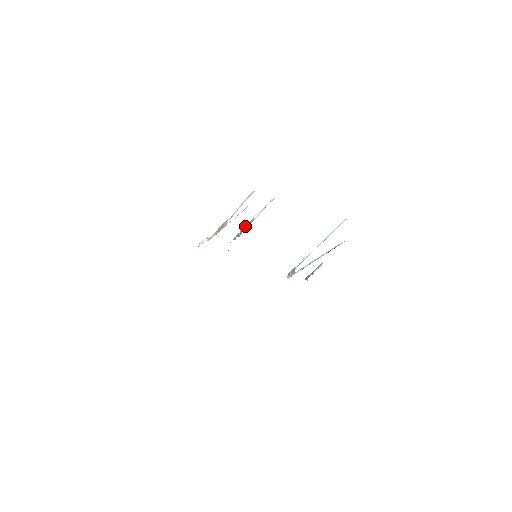
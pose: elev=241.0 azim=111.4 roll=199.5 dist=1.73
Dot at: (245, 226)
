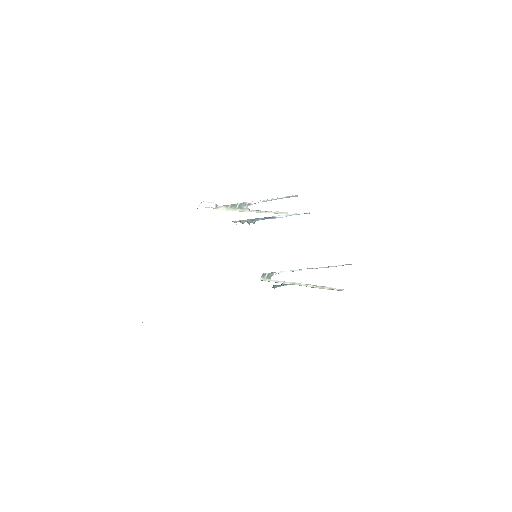
Dot at: occluded
